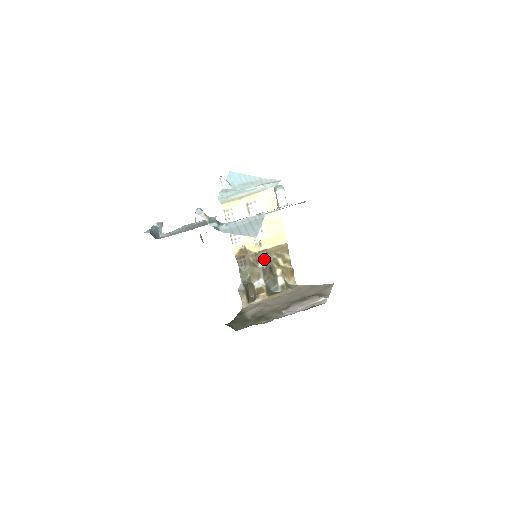
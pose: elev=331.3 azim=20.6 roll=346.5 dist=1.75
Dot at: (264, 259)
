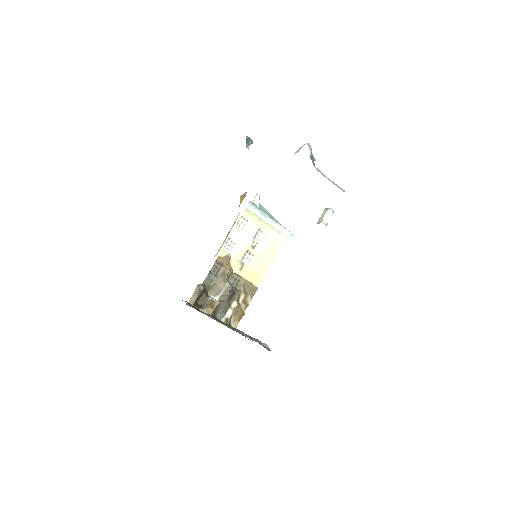
Dot at: (232, 284)
